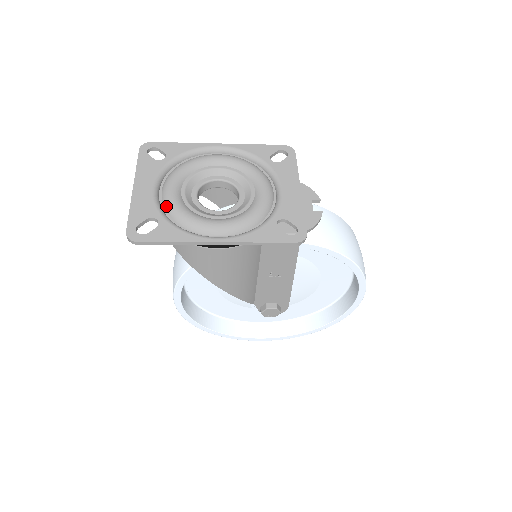
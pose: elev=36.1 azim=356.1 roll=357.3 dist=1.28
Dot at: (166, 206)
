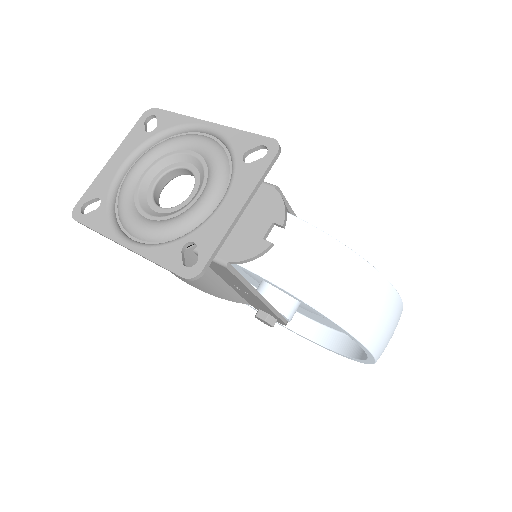
Dot at: (120, 188)
